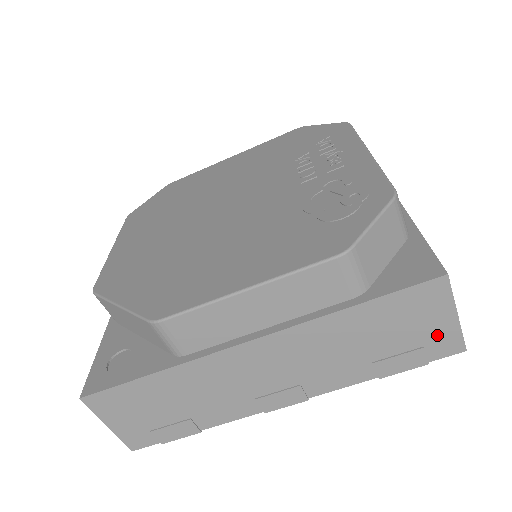
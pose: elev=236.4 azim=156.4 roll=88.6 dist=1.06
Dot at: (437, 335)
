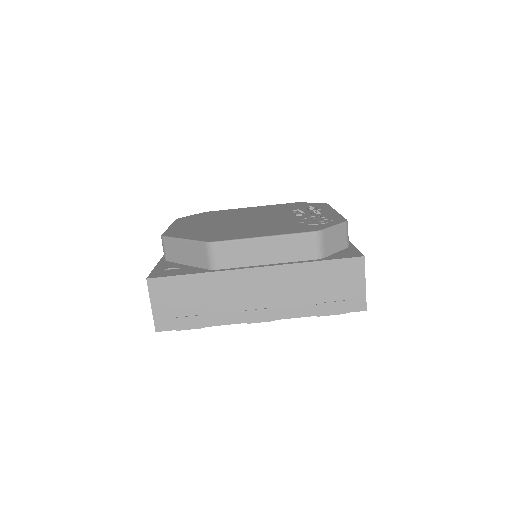
Dot at: (353, 294)
